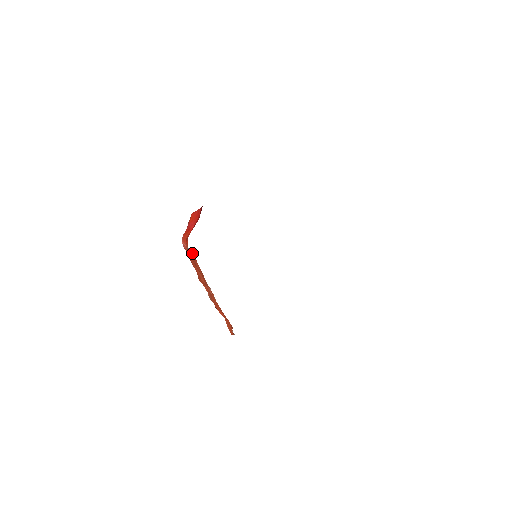
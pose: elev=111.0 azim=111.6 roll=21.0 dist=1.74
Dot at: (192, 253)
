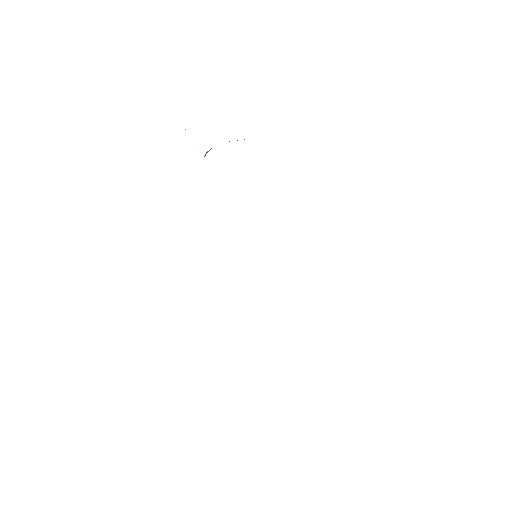
Dot at: occluded
